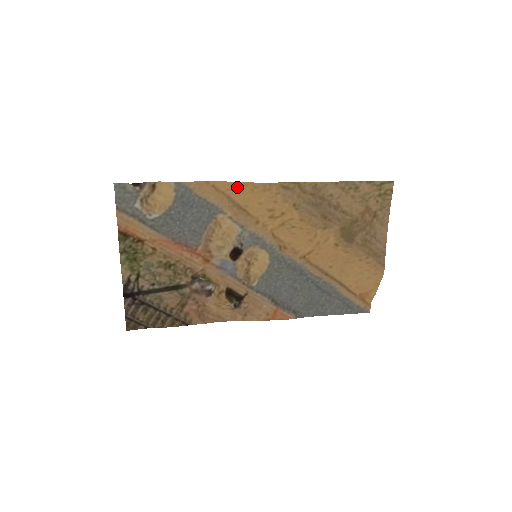
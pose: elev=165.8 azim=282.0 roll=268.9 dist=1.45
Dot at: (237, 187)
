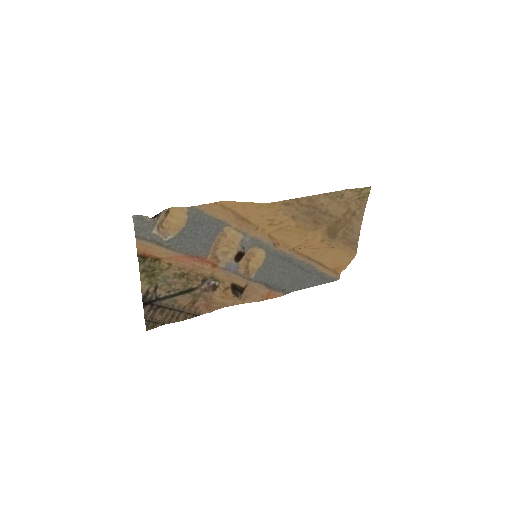
Dot at: (243, 205)
